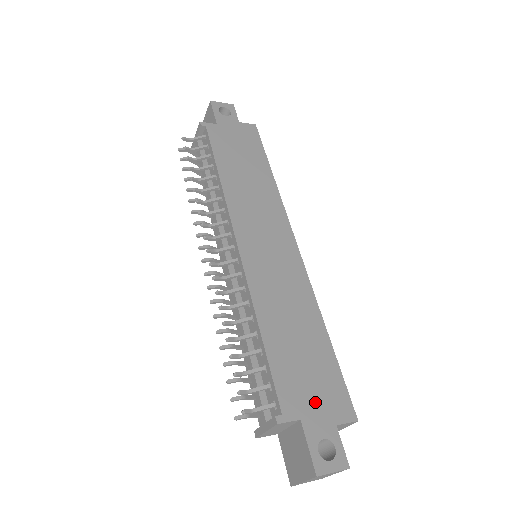
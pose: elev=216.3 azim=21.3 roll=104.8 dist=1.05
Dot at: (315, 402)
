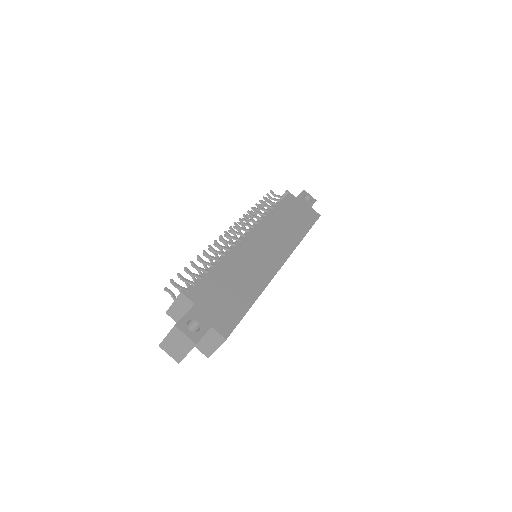
Dot at: (212, 309)
